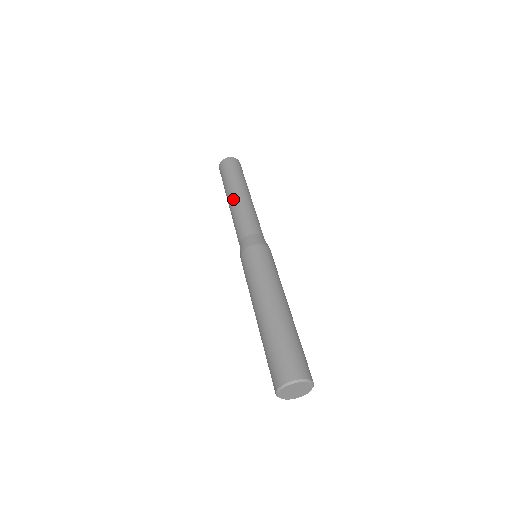
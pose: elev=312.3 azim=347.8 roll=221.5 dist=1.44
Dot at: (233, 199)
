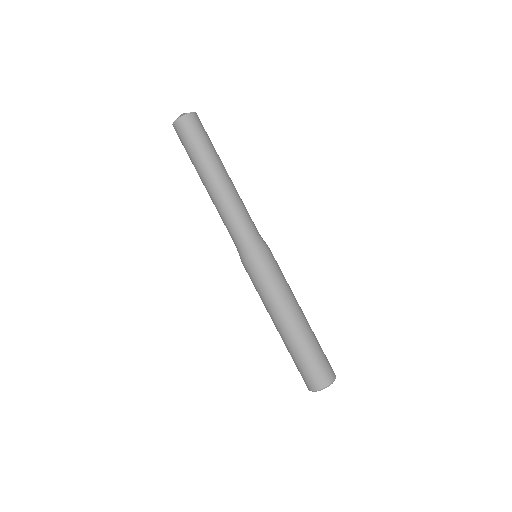
Dot at: (210, 190)
